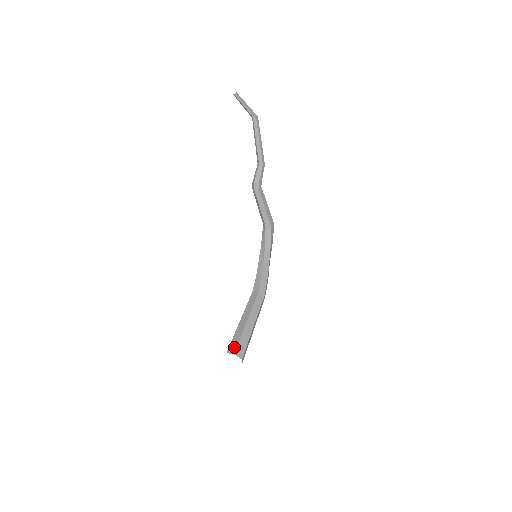
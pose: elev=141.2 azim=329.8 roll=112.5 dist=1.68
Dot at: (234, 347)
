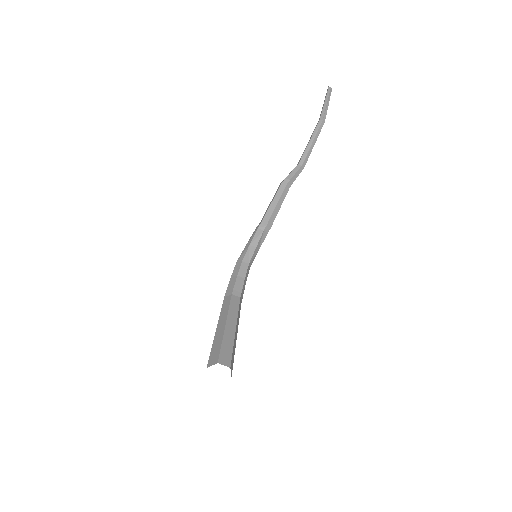
Dot at: (228, 358)
